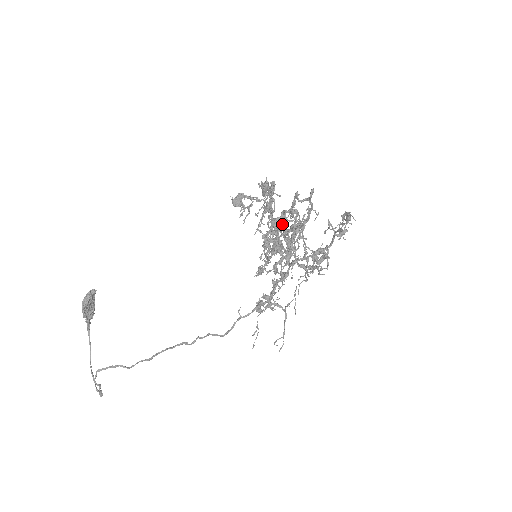
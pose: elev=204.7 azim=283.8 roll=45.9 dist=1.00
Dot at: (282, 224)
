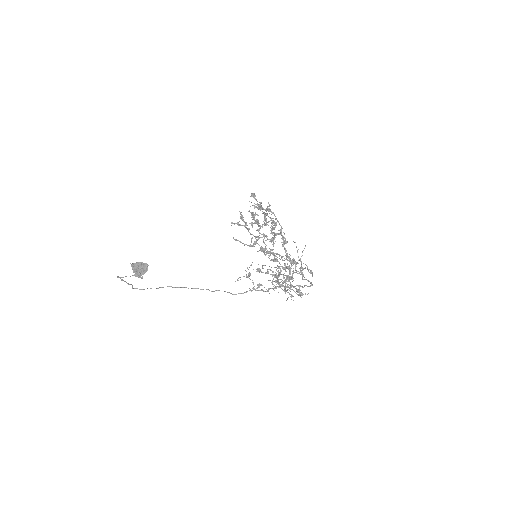
Dot at: (272, 234)
